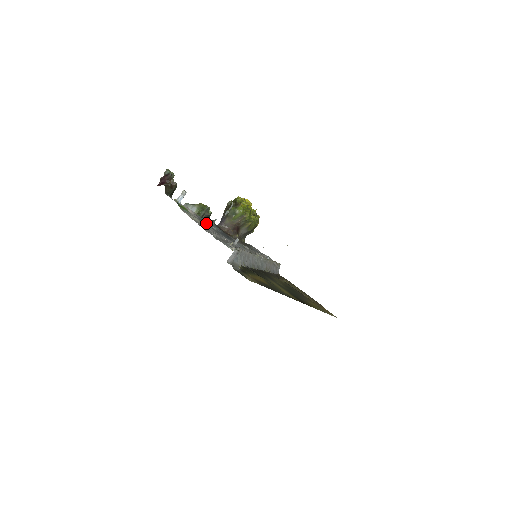
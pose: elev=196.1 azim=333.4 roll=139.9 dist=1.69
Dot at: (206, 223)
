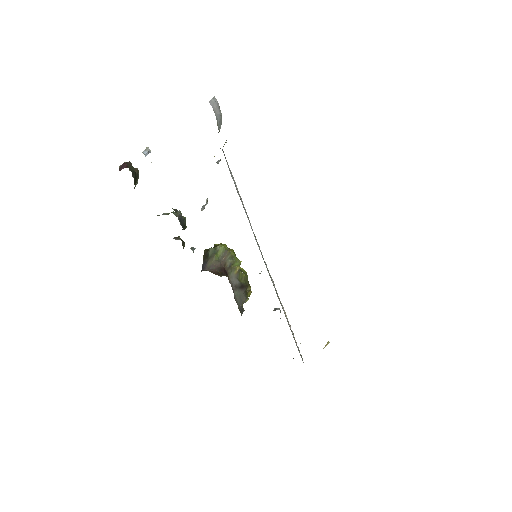
Dot at: occluded
